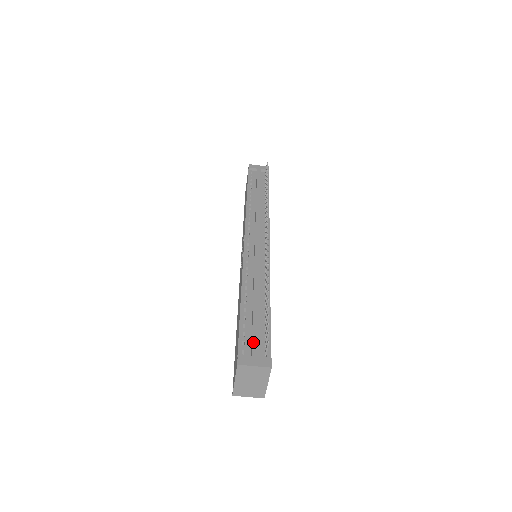
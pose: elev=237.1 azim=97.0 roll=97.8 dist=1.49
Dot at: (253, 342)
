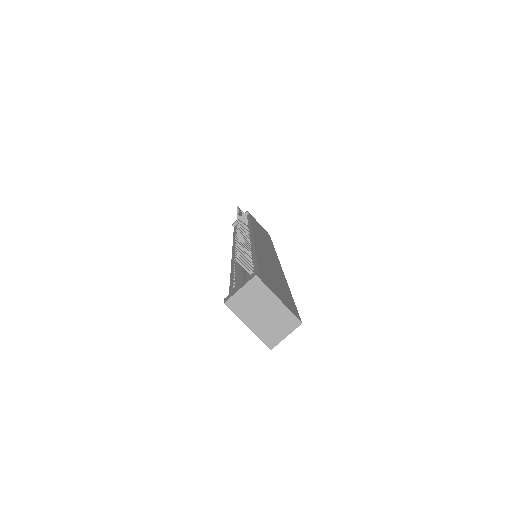
Dot at: (238, 280)
